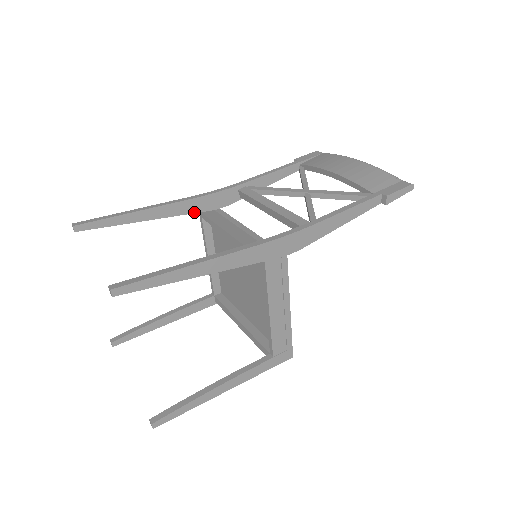
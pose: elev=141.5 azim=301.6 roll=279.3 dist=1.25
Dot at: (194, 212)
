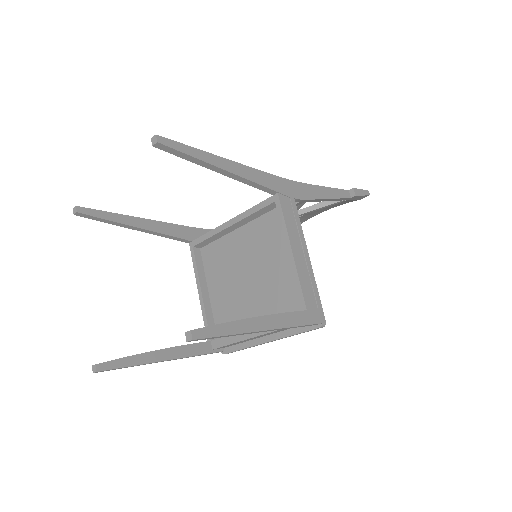
Dot at: (186, 239)
